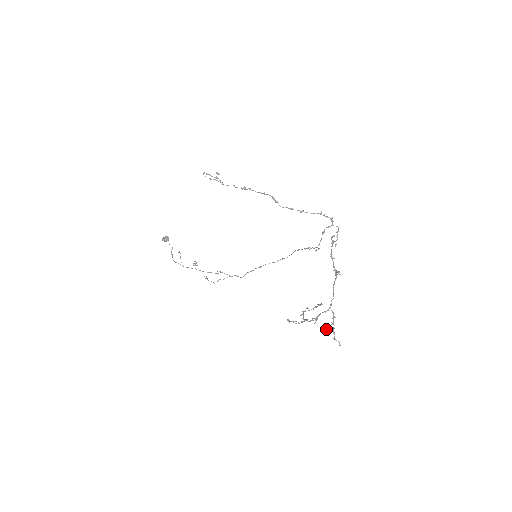
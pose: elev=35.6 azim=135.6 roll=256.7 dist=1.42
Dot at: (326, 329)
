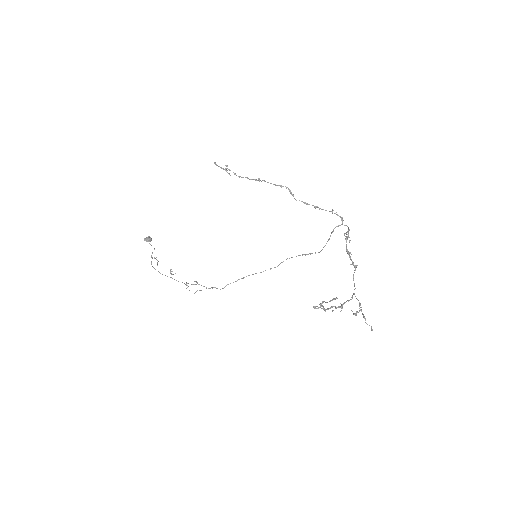
Dot at: (355, 315)
